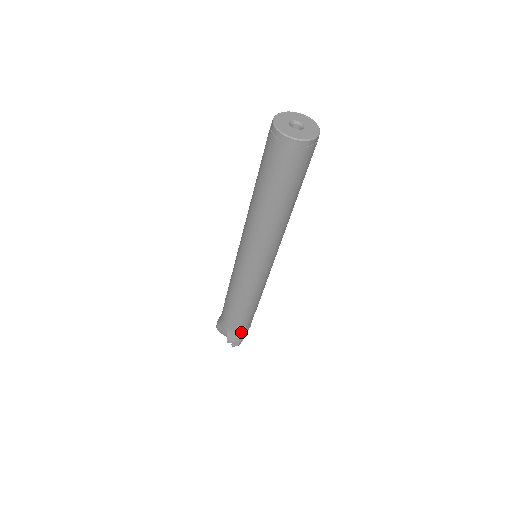
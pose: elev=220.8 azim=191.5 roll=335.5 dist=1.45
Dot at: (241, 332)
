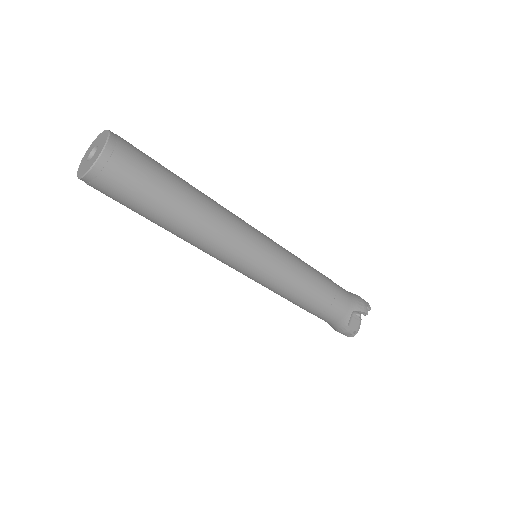
Dot at: (337, 324)
